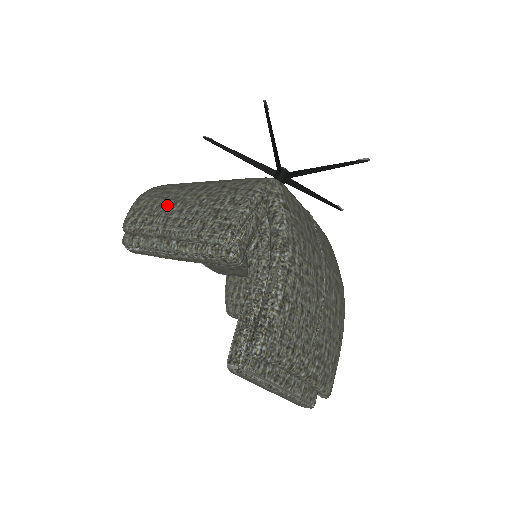
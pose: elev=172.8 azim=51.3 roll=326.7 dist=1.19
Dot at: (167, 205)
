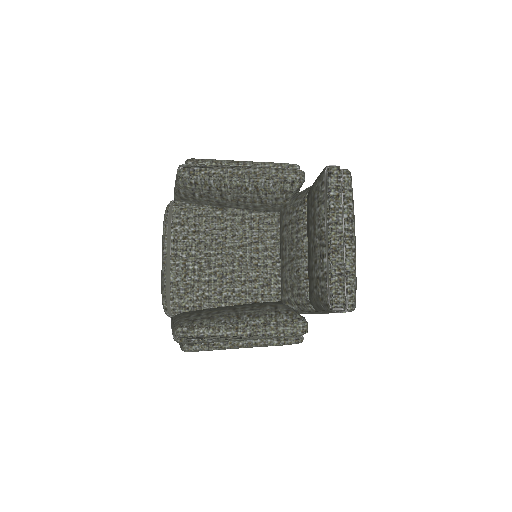
Dot at: occluded
